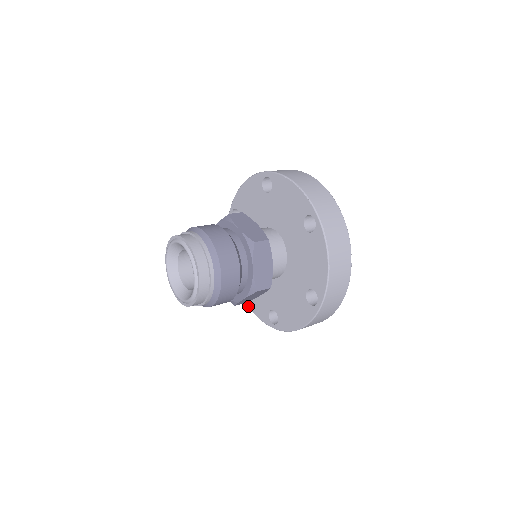
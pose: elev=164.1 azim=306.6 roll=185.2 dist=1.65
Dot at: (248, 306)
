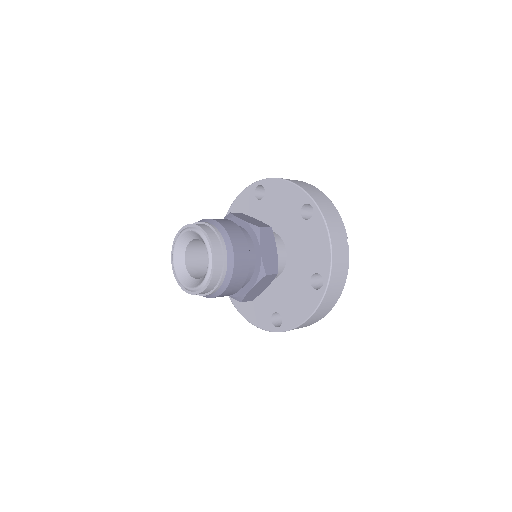
Dot at: (247, 320)
